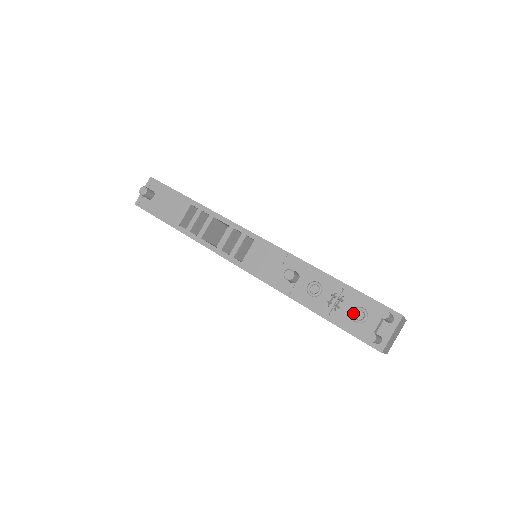
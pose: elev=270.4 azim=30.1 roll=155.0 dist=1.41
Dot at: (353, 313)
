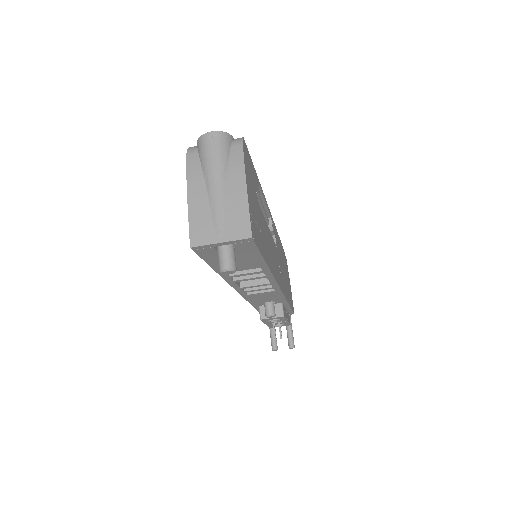
Dot at: occluded
